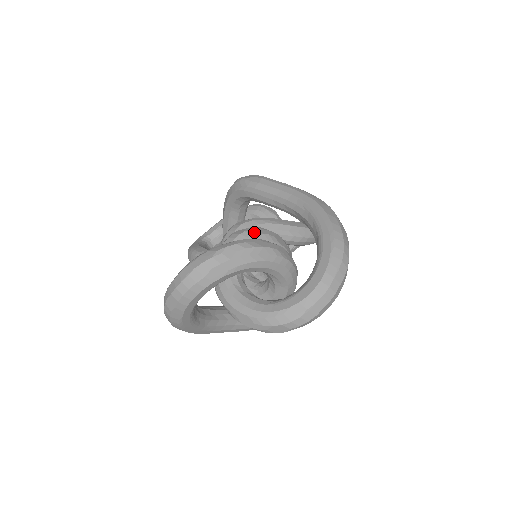
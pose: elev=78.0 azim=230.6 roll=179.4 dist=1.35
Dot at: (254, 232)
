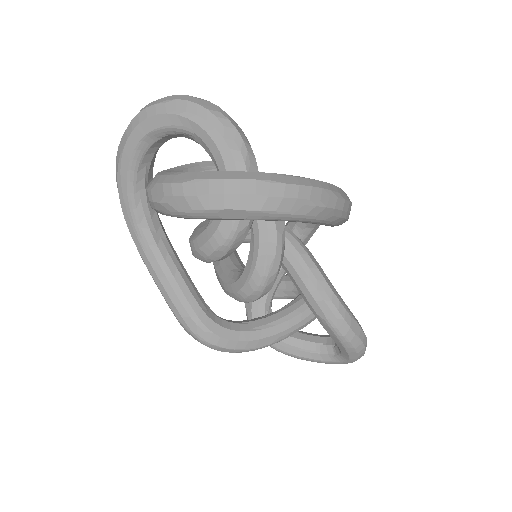
Dot at: occluded
